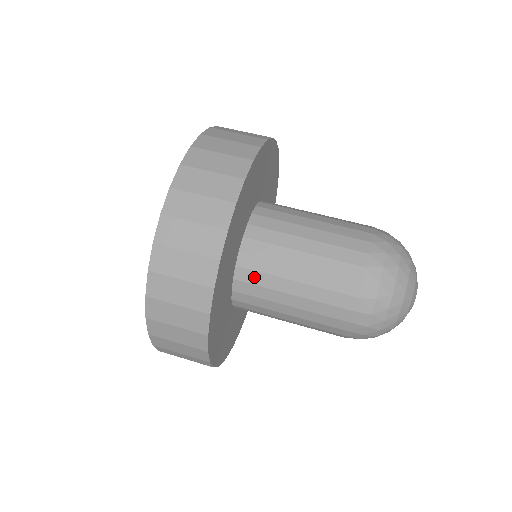
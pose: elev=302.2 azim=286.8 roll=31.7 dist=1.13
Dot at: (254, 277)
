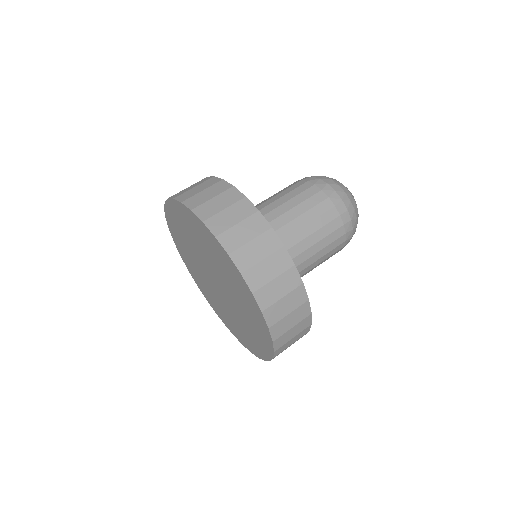
Dot at: occluded
